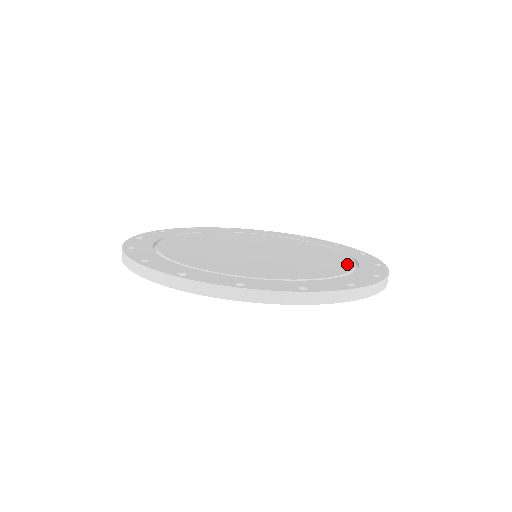
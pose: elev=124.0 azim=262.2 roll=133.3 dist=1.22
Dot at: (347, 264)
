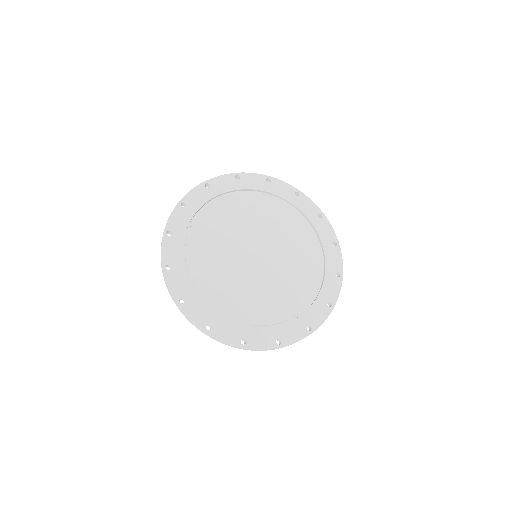
Dot at: (287, 313)
